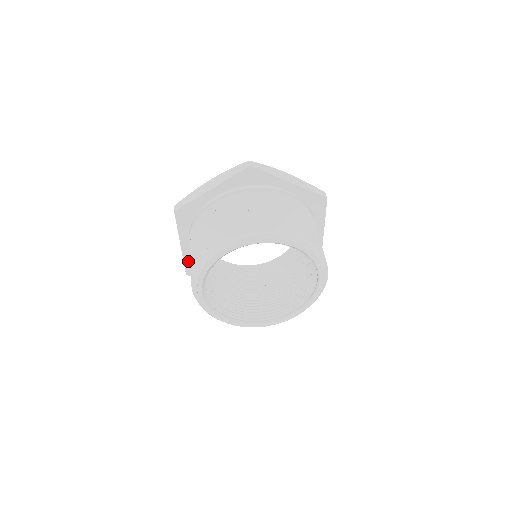
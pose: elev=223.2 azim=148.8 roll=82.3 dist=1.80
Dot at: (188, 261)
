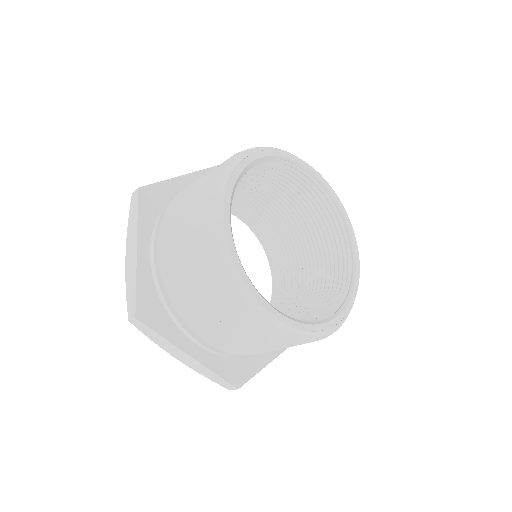
Dot at: (143, 287)
